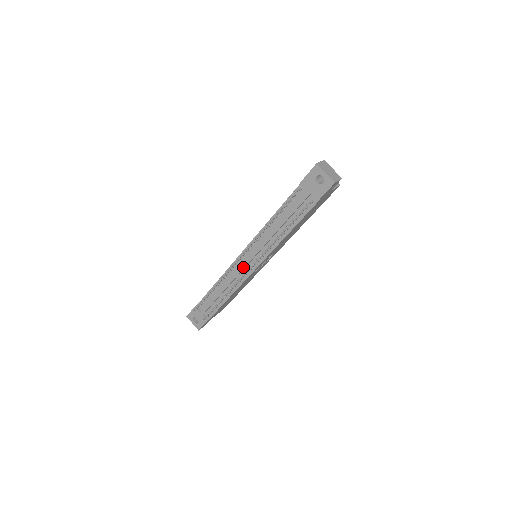
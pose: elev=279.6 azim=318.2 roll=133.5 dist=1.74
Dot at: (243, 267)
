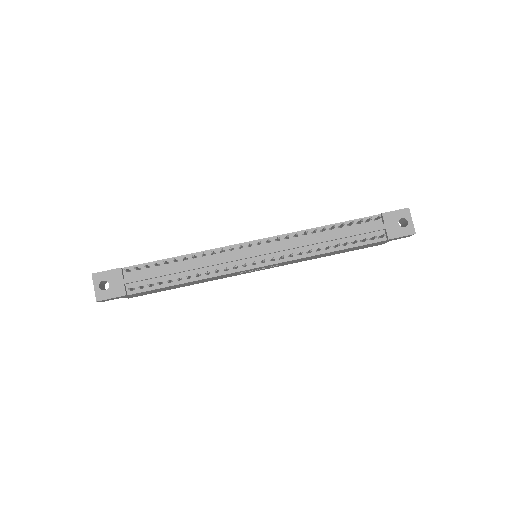
Dot at: (247, 256)
